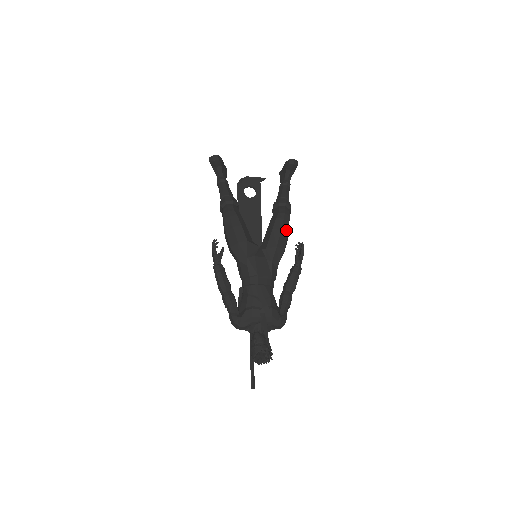
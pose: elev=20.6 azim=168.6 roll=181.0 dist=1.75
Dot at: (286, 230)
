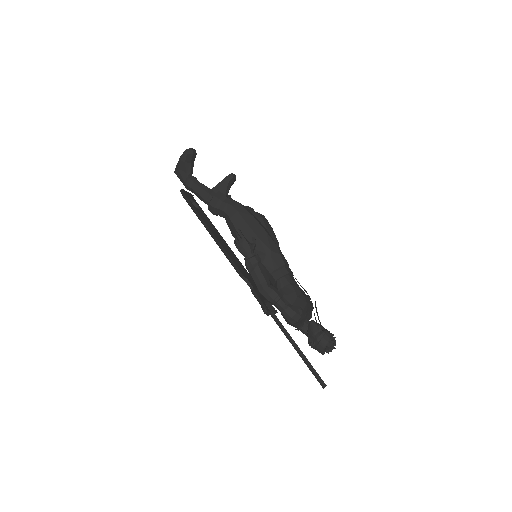
Dot at: occluded
